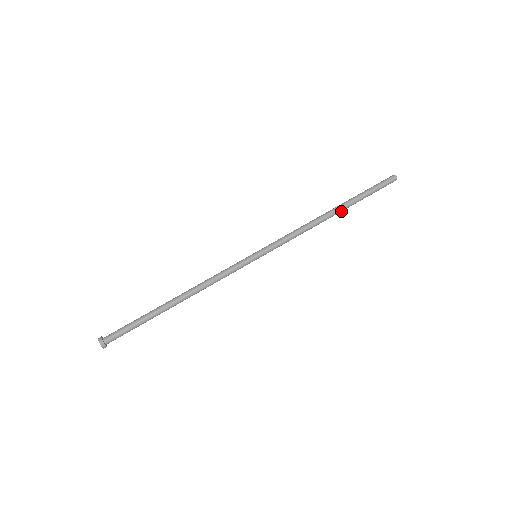
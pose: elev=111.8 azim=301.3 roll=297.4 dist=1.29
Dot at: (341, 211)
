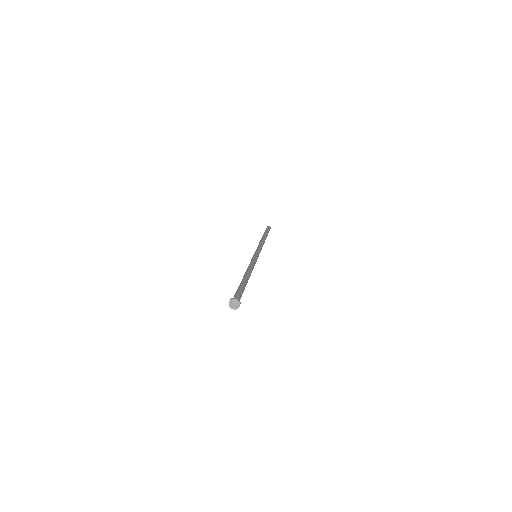
Dot at: occluded
